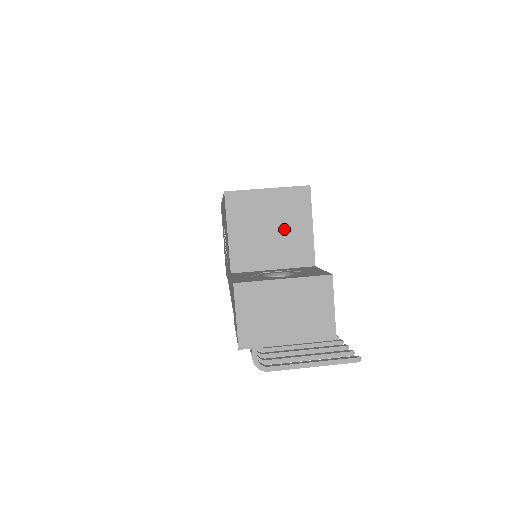
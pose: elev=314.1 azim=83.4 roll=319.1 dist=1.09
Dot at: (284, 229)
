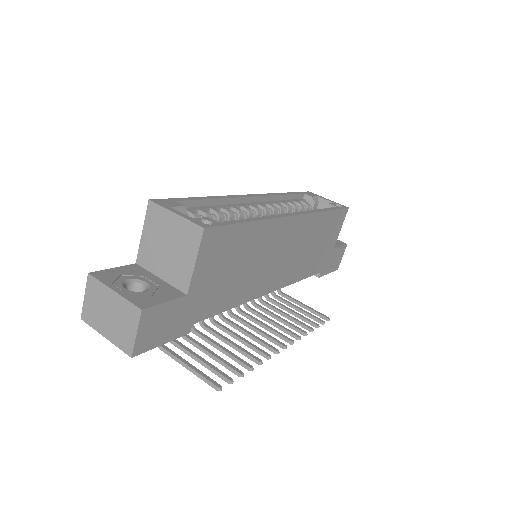
Dot at: (176, 252)
